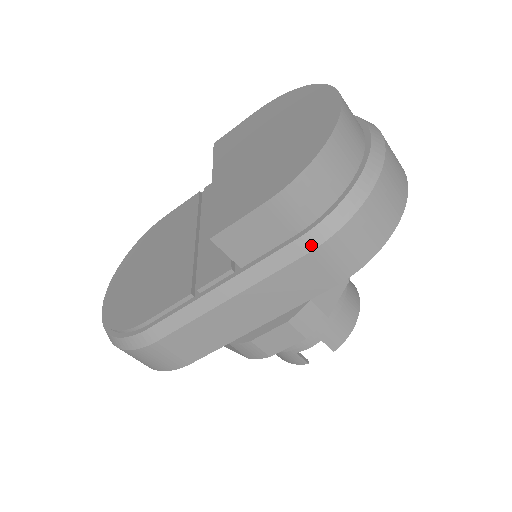
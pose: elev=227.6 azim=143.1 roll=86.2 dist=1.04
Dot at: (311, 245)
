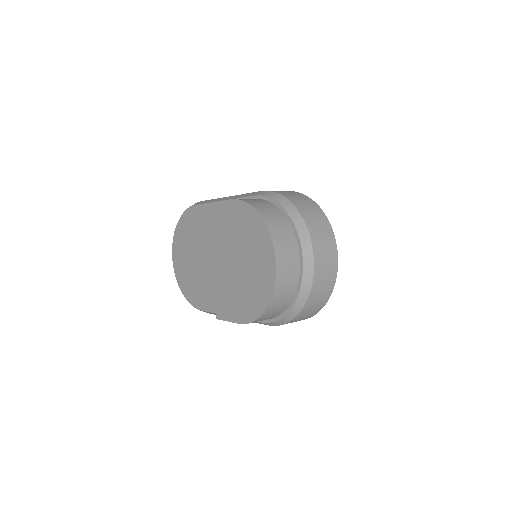
Dot at: (270, 325)
